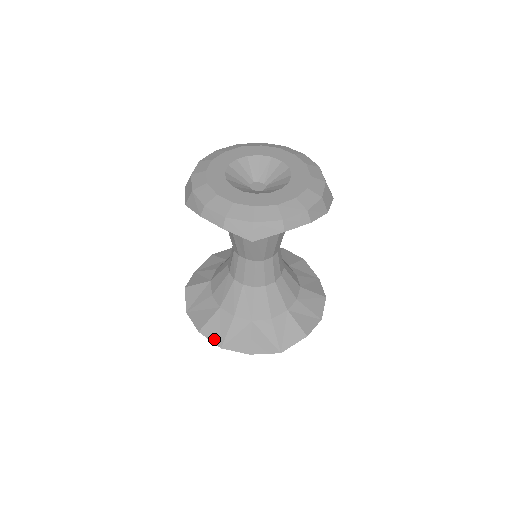
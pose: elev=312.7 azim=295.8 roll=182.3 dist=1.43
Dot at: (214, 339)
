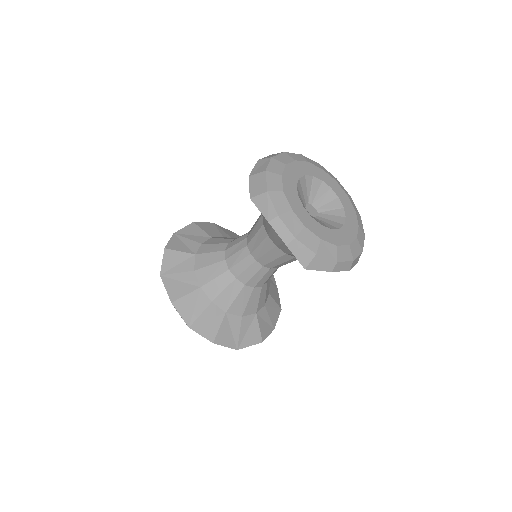
Dot at: (185, 316)
